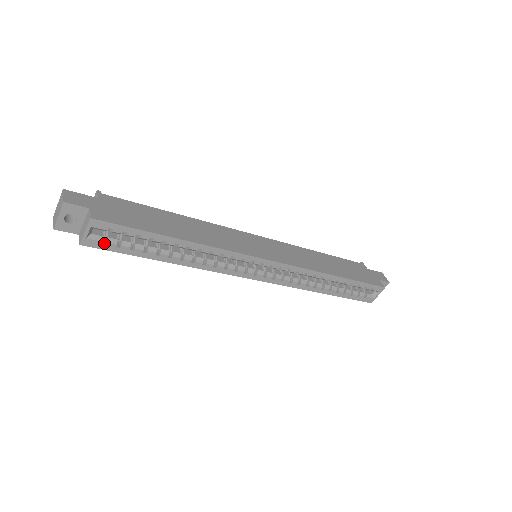
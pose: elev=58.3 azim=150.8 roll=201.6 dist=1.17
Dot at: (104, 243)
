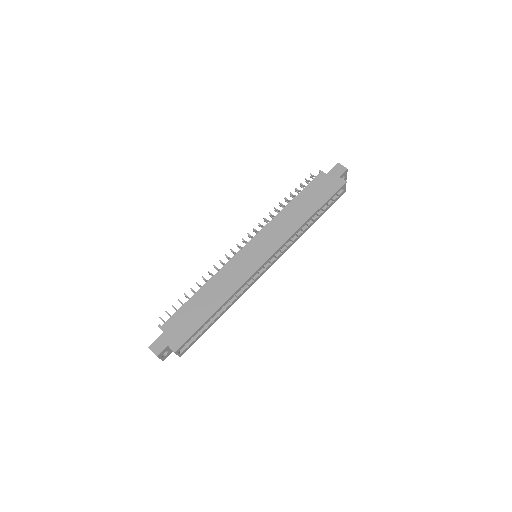
Dot at: (188, 346)
